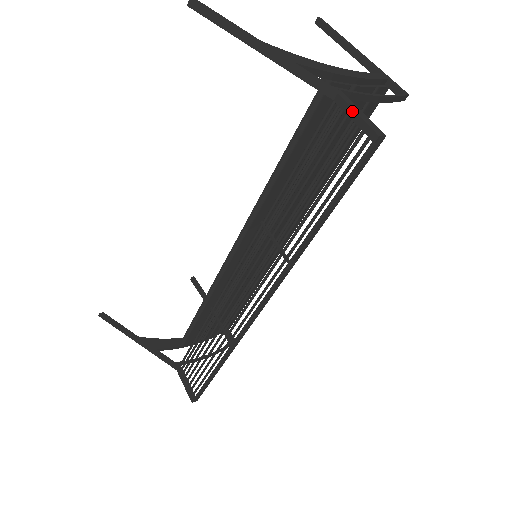
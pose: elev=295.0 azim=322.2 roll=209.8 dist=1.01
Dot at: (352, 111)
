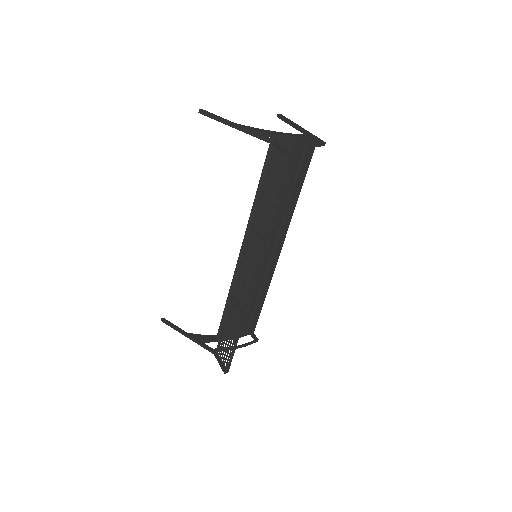
Dot at: (280, 147)
